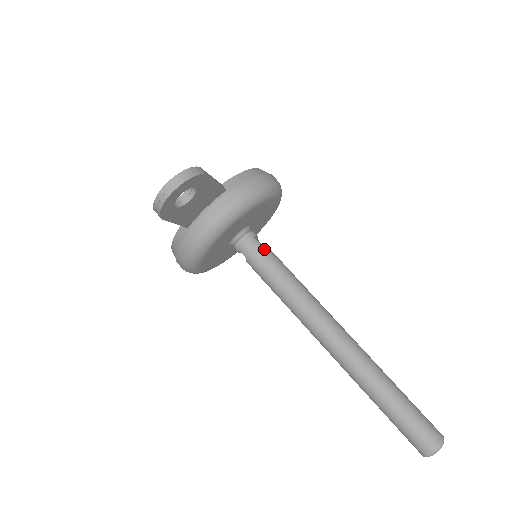
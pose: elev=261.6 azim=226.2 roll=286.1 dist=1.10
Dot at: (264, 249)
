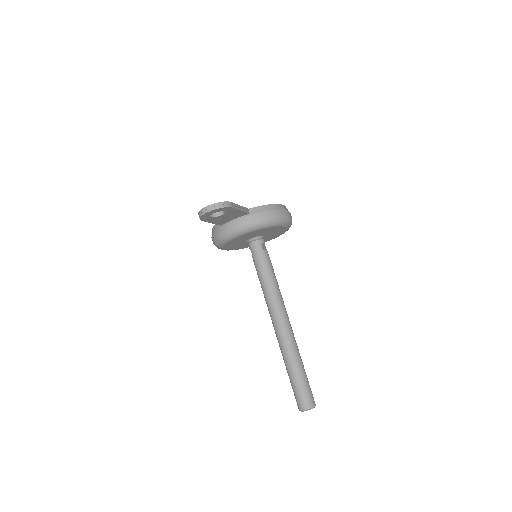
Dot at: (264, 253)
